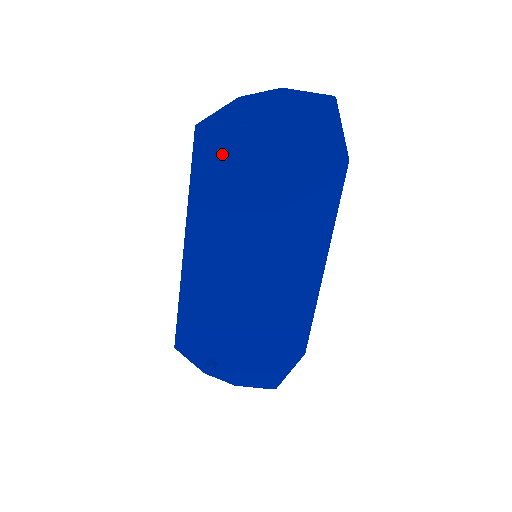
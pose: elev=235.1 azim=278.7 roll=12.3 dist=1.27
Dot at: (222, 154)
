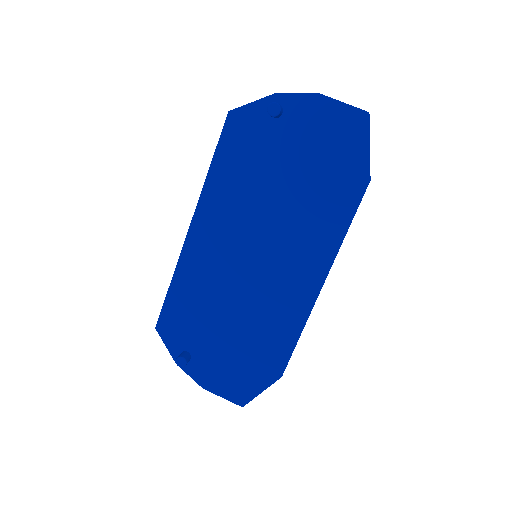
Dot at: (247, 144)
